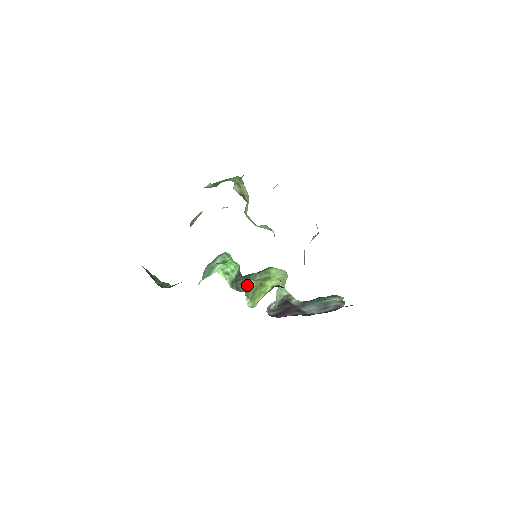
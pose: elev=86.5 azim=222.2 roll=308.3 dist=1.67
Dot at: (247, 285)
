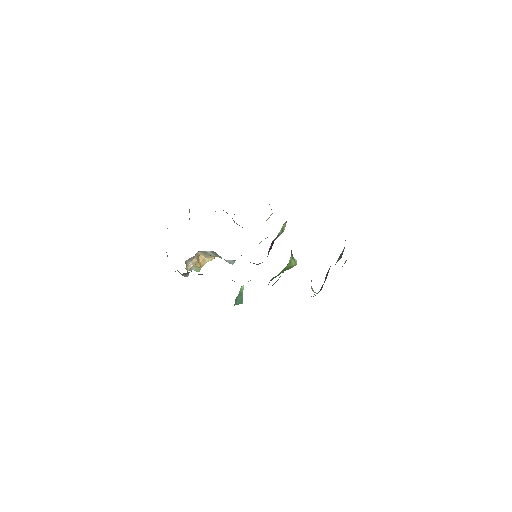
Dot at: occluded
